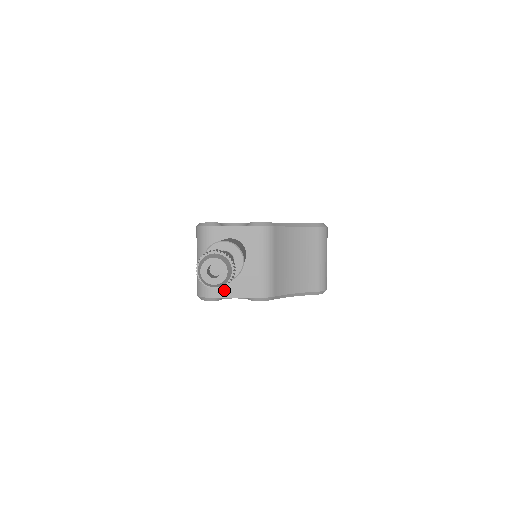
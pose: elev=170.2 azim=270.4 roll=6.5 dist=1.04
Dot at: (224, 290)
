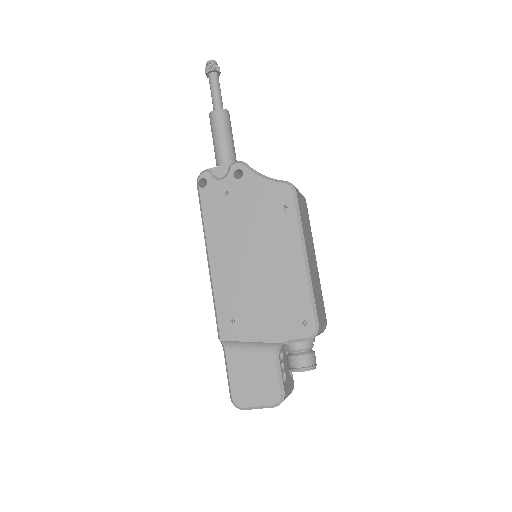
Dot at: (215, 169)
